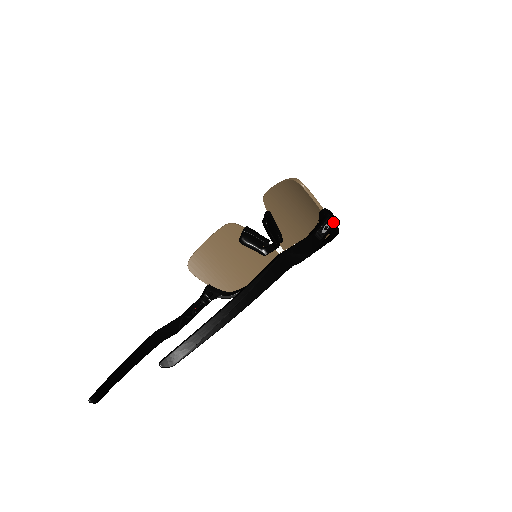
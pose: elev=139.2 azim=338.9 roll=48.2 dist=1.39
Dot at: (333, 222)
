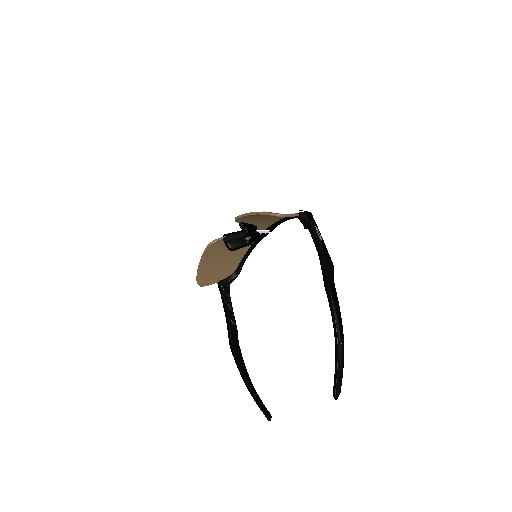
Dot at: (313, 220)
